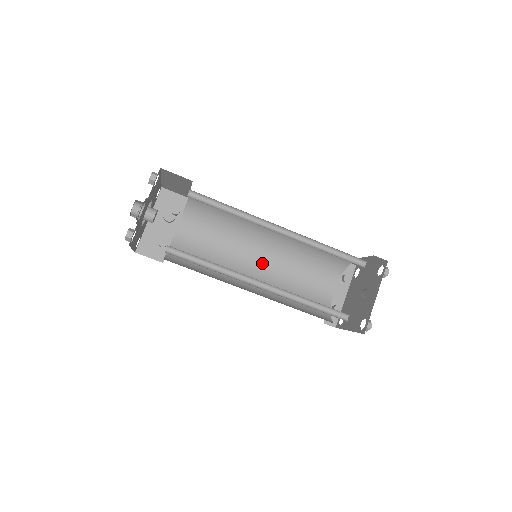
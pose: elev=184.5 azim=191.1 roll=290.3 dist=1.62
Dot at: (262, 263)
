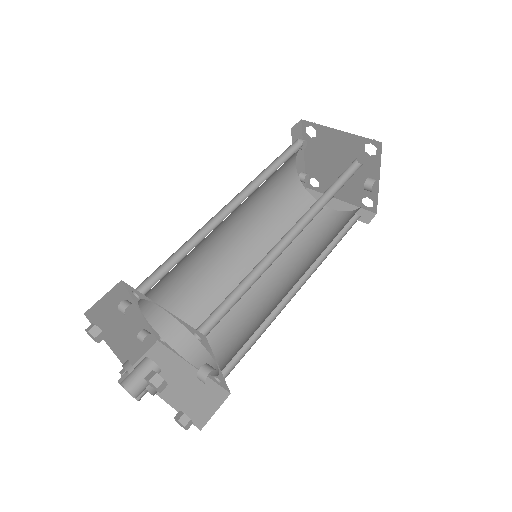
Dot at: (232, 227)
